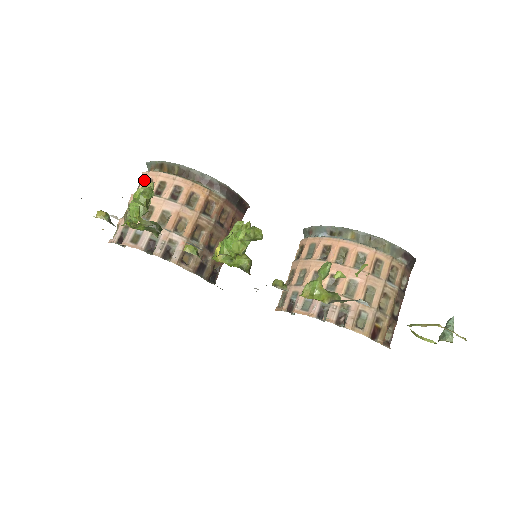
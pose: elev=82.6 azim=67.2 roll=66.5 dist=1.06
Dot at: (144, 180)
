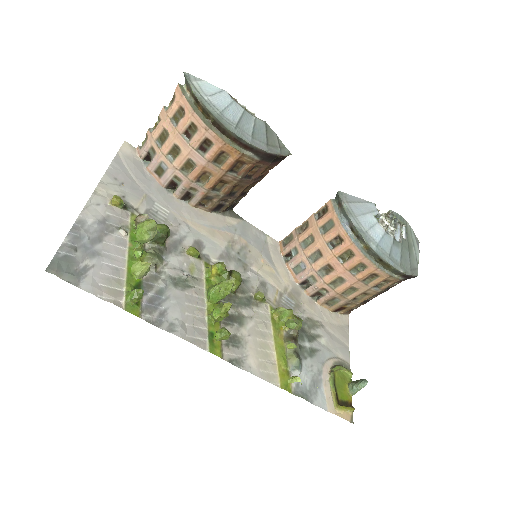
Dot at: (177, 102)
